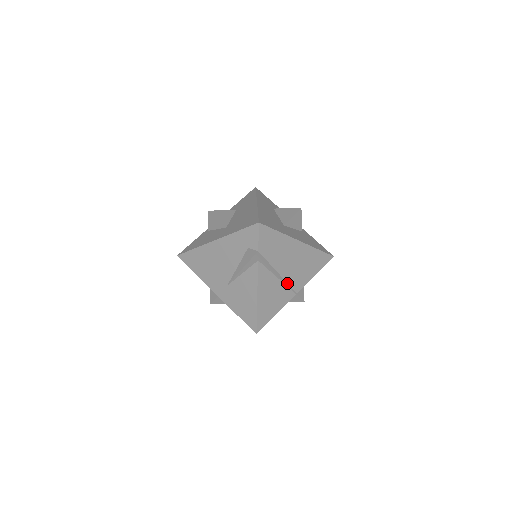
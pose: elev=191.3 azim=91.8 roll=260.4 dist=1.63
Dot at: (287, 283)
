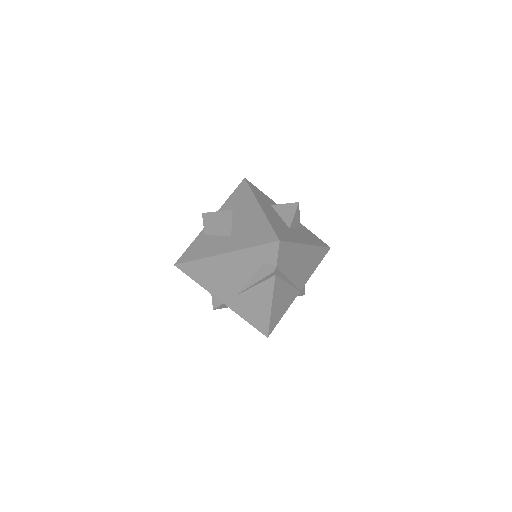
Dot at: (294, 285)
